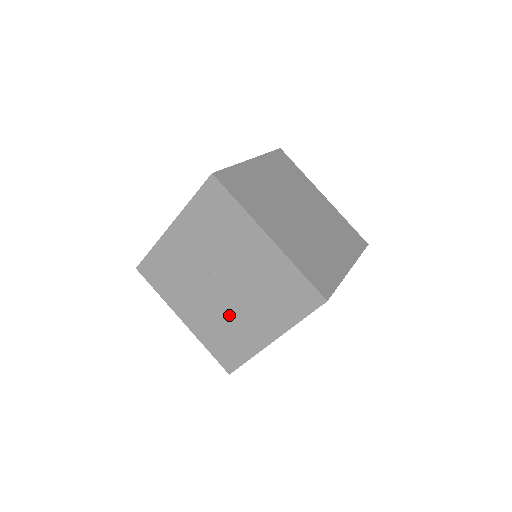
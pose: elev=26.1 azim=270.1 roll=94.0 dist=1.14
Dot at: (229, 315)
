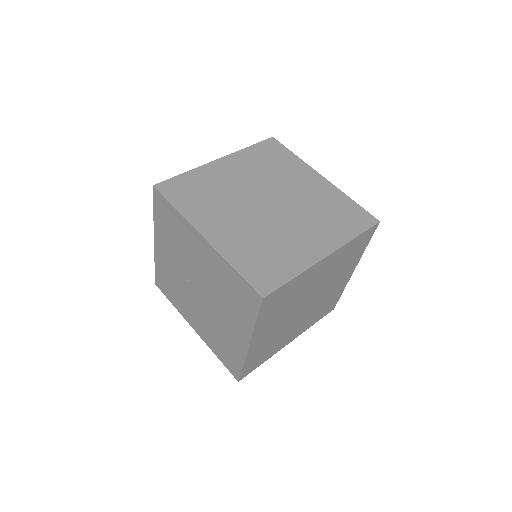
Dot at: (214, 321)
